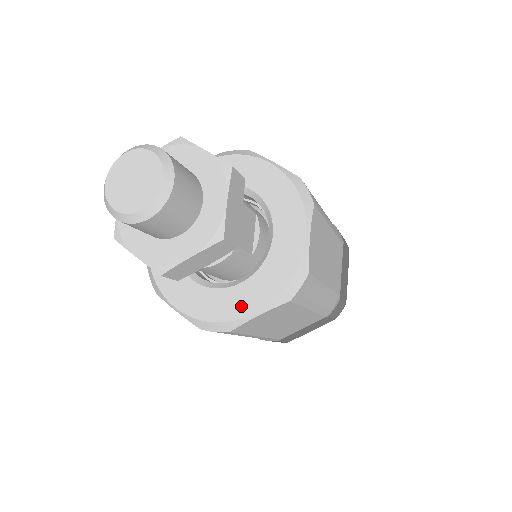
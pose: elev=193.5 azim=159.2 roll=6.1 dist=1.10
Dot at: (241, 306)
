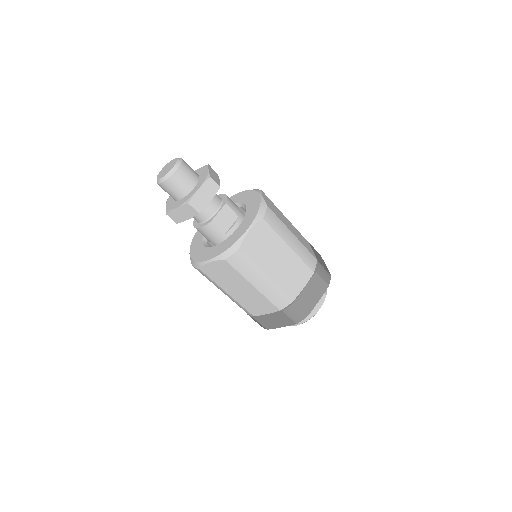
Dot at: (207, 256)
